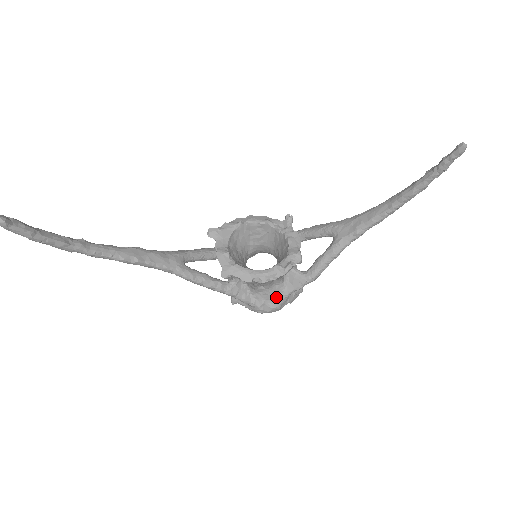
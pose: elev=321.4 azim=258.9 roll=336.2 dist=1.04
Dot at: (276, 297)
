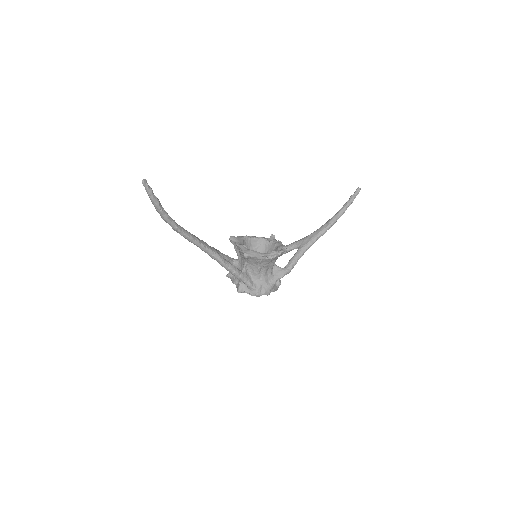
Dot at: (268, 283)
